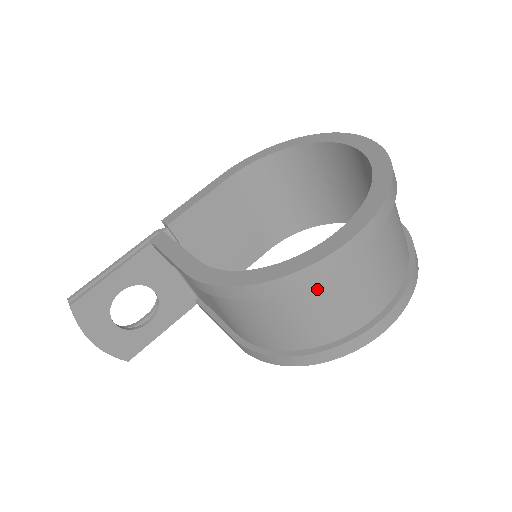
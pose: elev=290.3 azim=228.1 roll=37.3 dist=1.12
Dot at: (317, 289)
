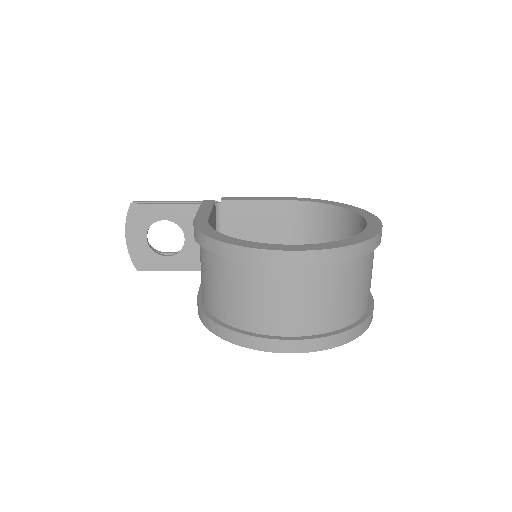
Dot at: (250, 274)
